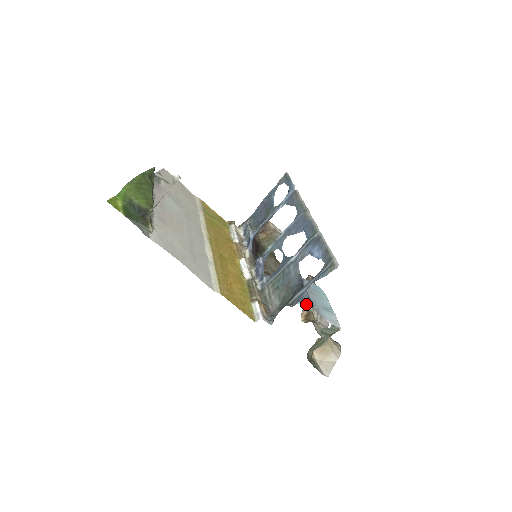
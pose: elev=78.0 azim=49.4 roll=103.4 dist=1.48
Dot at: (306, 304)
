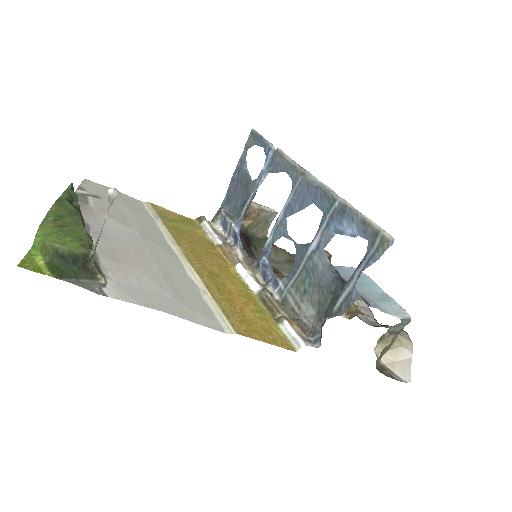
Dot at: occluded
